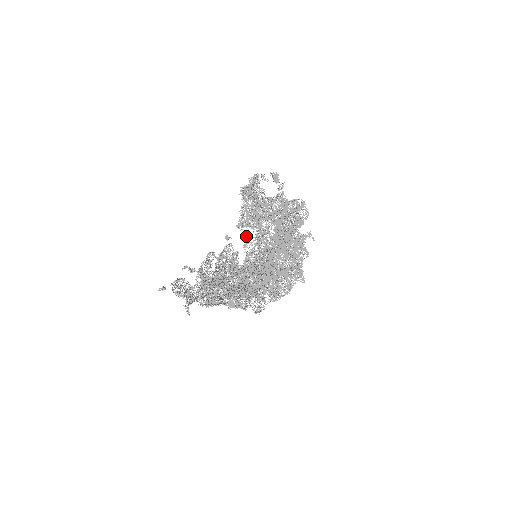
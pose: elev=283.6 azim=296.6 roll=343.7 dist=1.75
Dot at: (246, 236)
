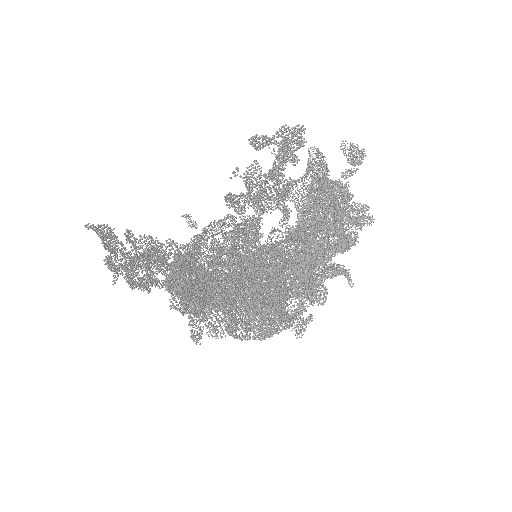
Dot at: (281, 220)
